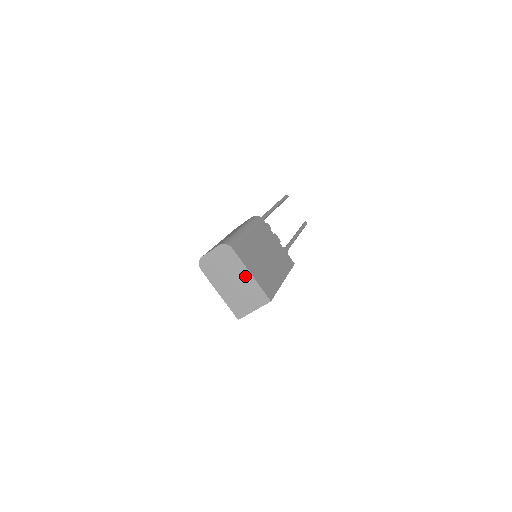
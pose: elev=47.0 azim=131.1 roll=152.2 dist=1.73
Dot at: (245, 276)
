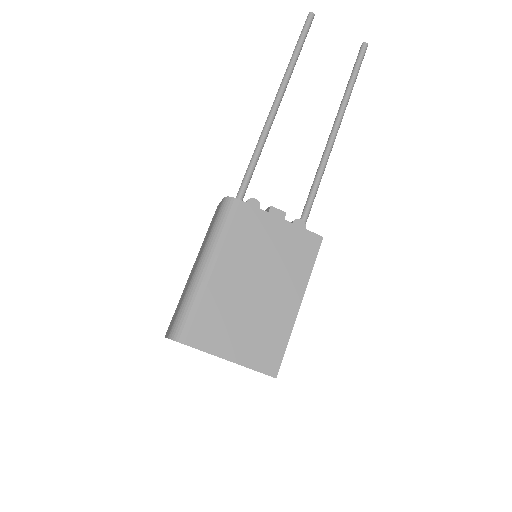
Dot at: occluded
